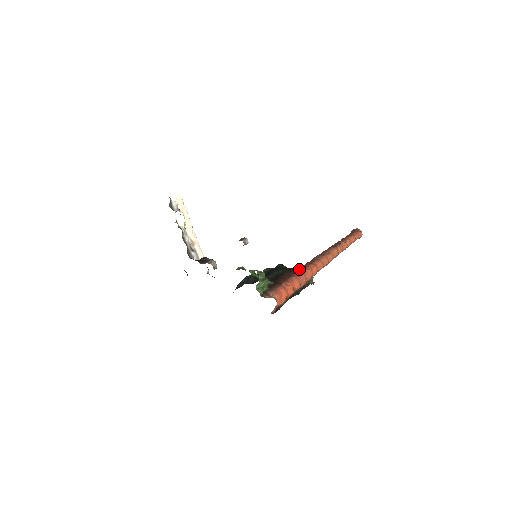
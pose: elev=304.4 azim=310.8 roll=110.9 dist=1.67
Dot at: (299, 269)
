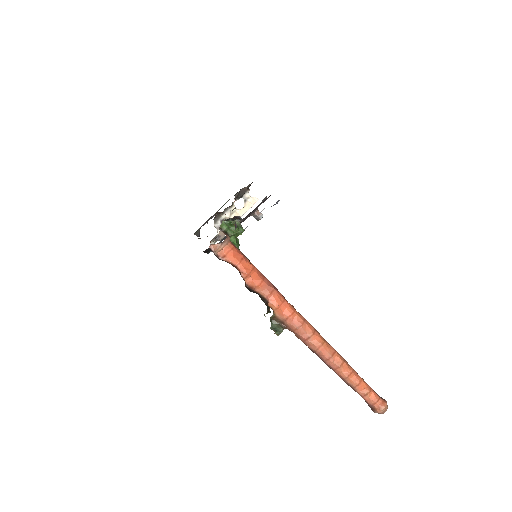
Dot at: occluded
